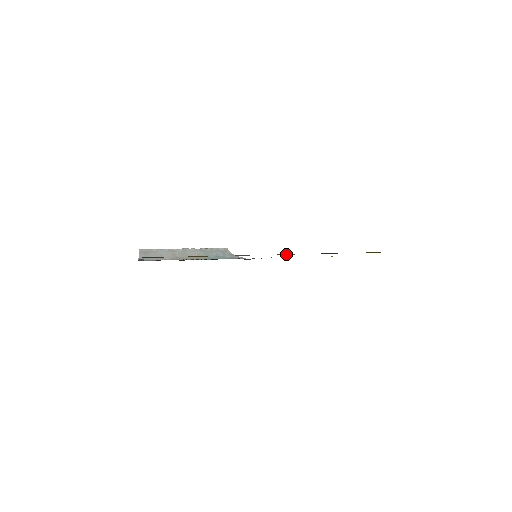
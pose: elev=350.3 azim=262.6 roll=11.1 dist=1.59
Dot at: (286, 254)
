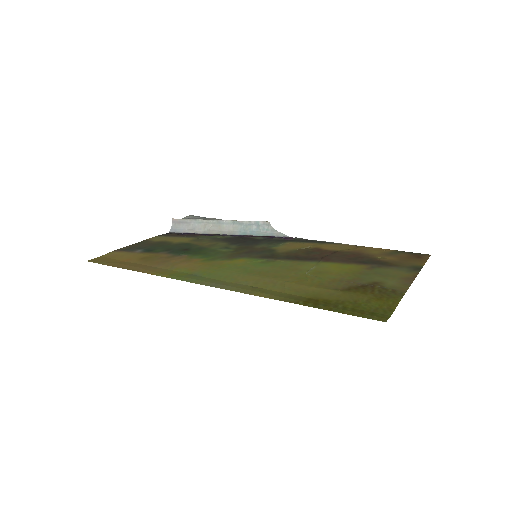
Dot at: (247, 280)
